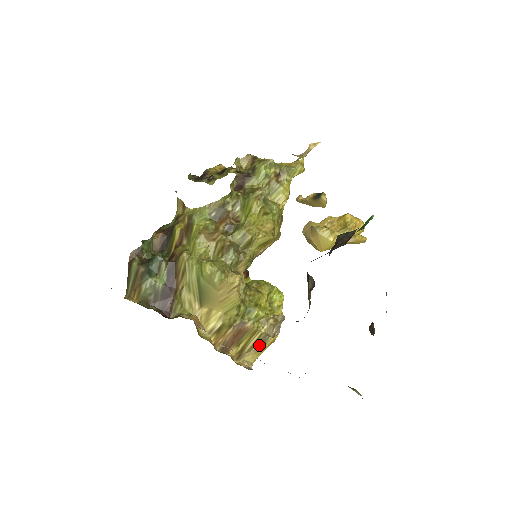
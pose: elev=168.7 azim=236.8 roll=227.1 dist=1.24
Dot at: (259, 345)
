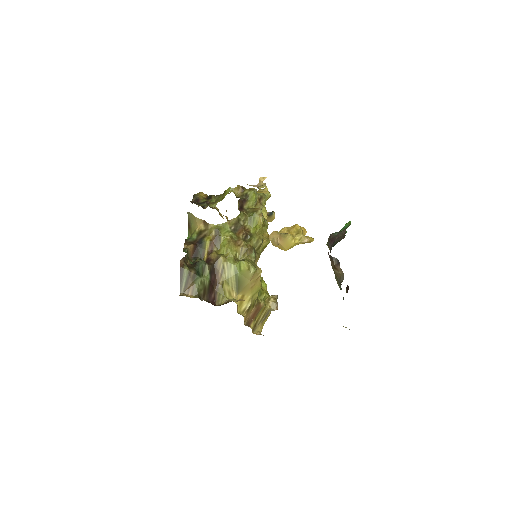
Dot at: (264, 318)
